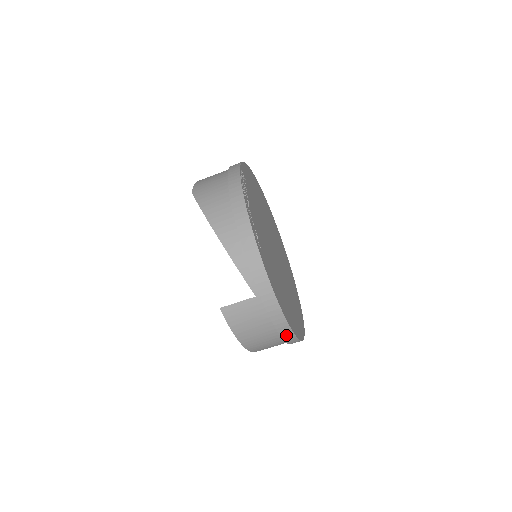
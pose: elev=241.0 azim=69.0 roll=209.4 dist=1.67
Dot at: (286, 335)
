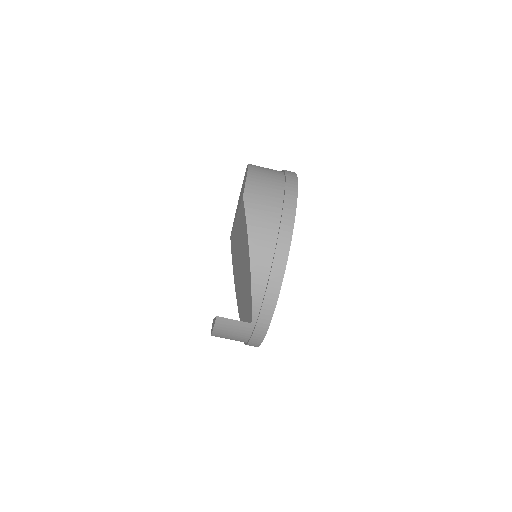
Dot at: (251, 345)
